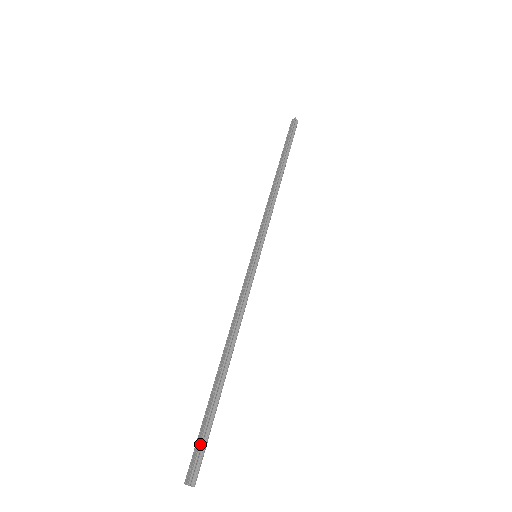
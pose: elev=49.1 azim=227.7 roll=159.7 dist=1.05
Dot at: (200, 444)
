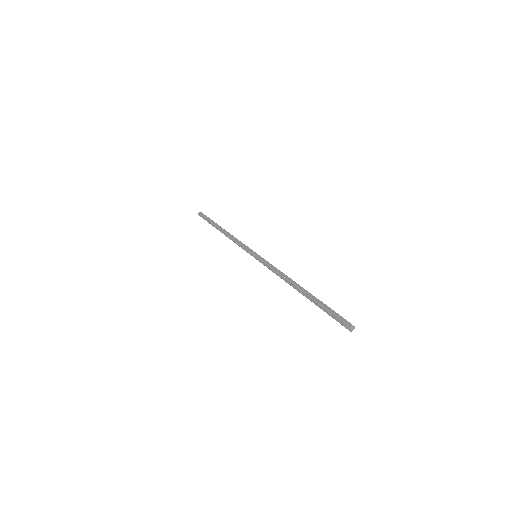
Dot at: (335, 312)
